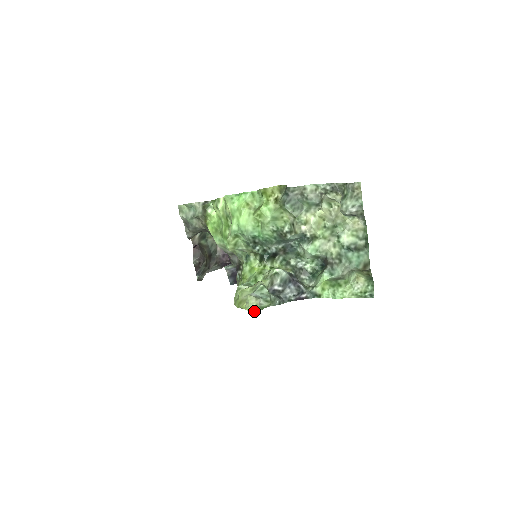
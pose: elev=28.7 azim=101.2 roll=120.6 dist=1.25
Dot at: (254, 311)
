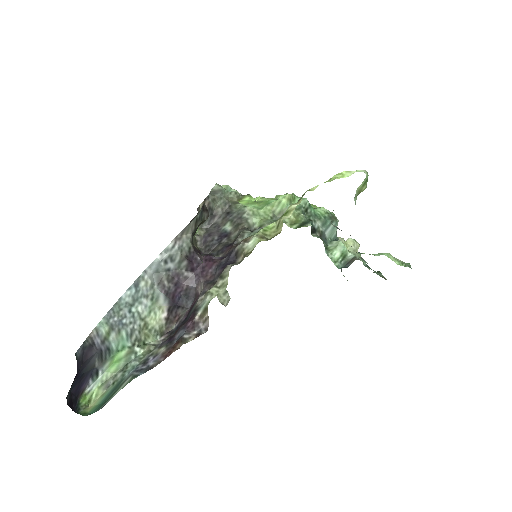
Dot at: occluded
